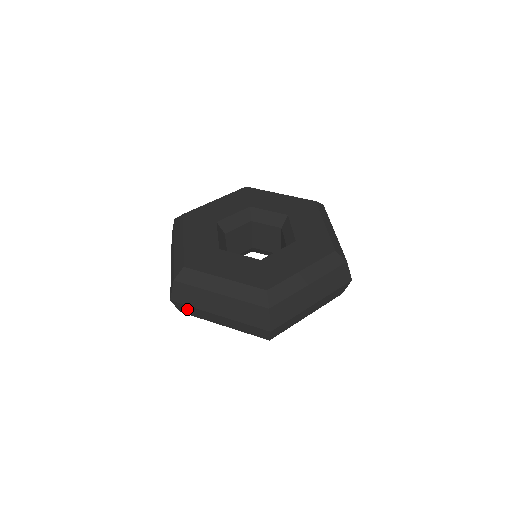
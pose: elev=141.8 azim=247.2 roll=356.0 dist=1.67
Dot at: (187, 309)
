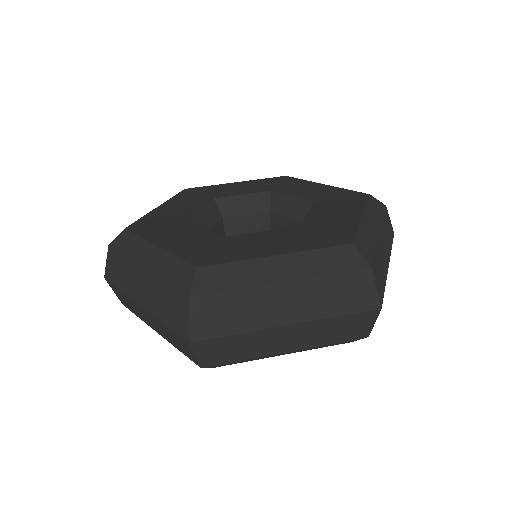
Dot at: (121, 296)
